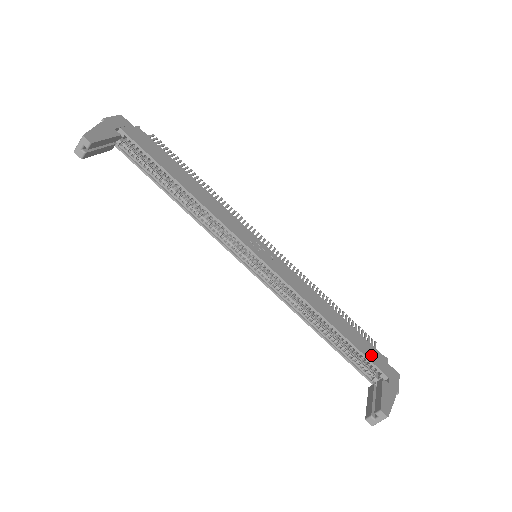
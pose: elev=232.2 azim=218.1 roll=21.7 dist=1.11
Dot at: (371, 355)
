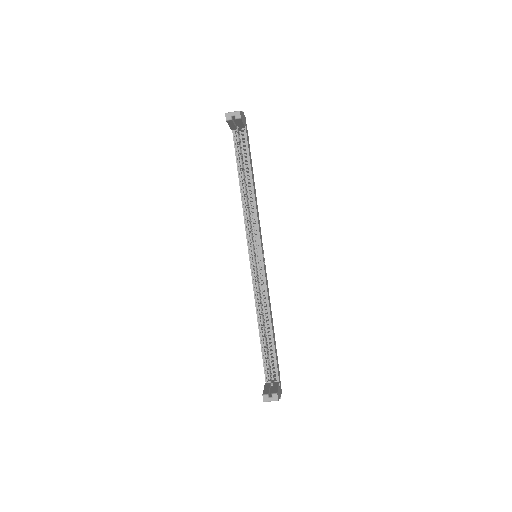
Dot at: occluded
